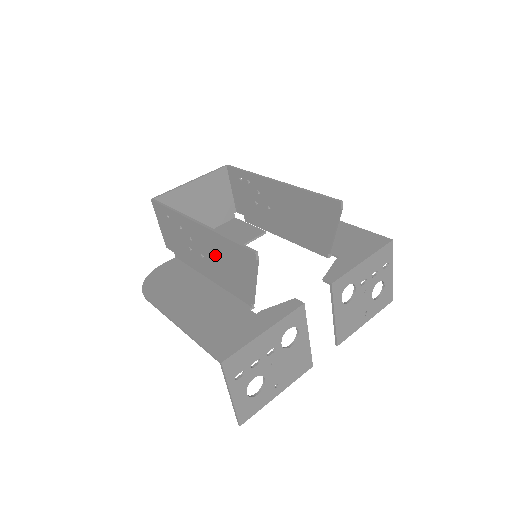
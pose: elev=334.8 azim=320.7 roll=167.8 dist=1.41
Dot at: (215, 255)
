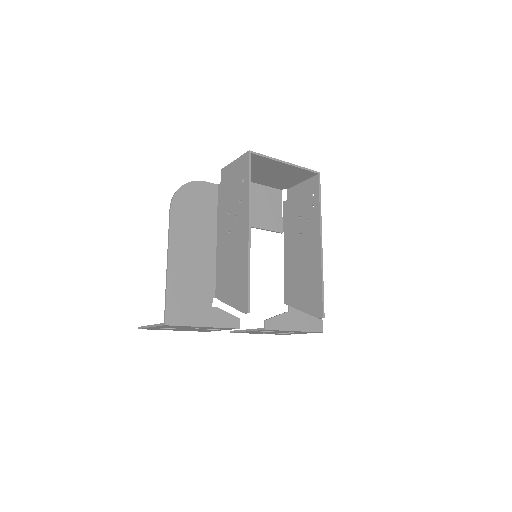
Dot at: (234, 254)
